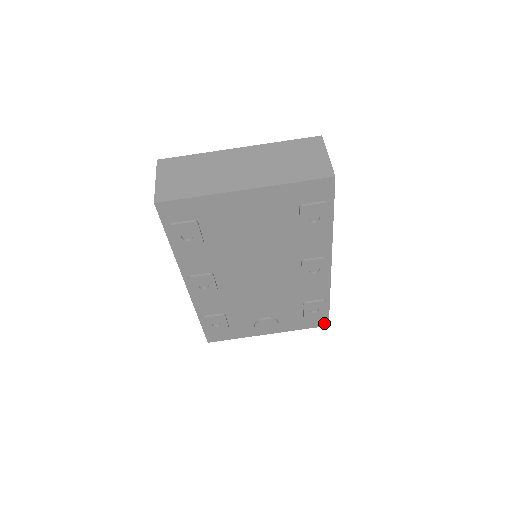
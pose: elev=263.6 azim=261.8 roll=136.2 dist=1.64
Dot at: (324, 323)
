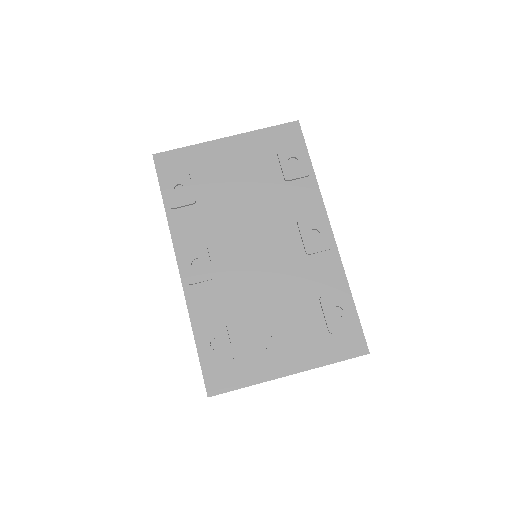
Dot at: (361, 347)
